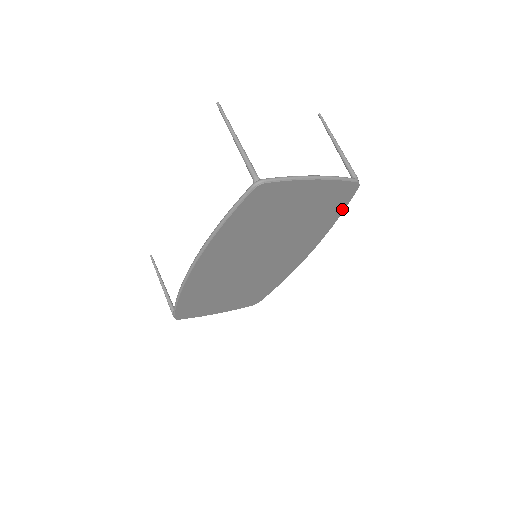
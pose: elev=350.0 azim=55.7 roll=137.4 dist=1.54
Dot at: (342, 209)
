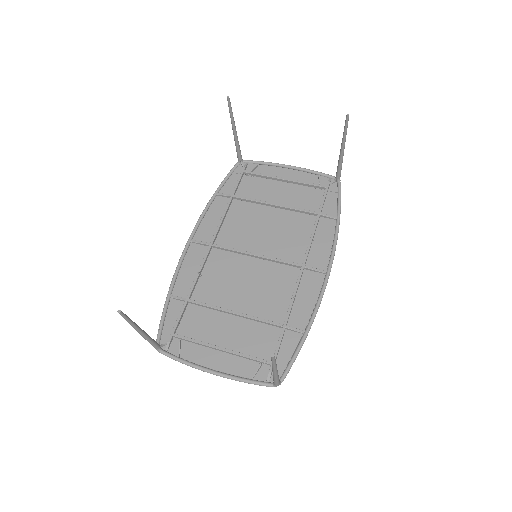
Dot at: (297, 347)
